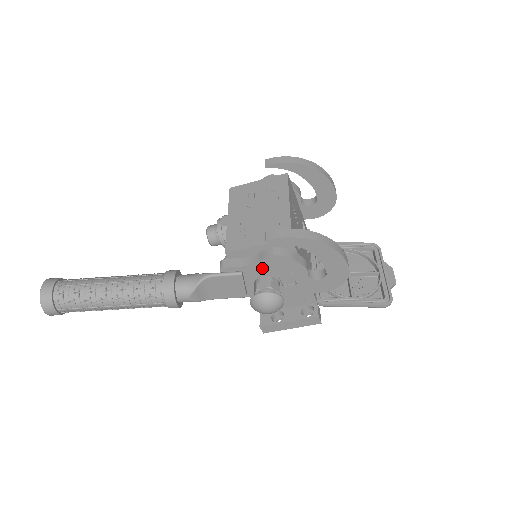
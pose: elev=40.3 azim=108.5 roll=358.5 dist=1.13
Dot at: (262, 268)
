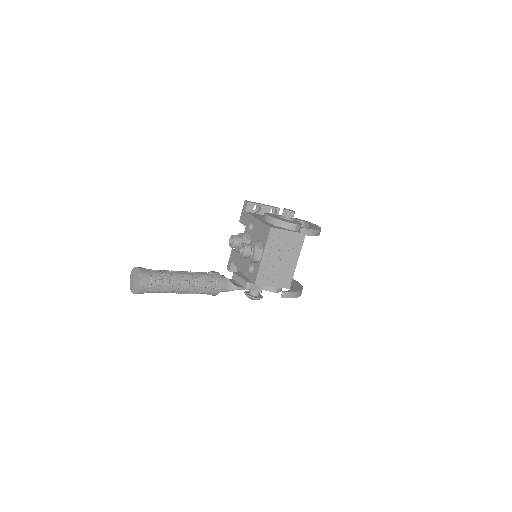
Dot at: occluded
